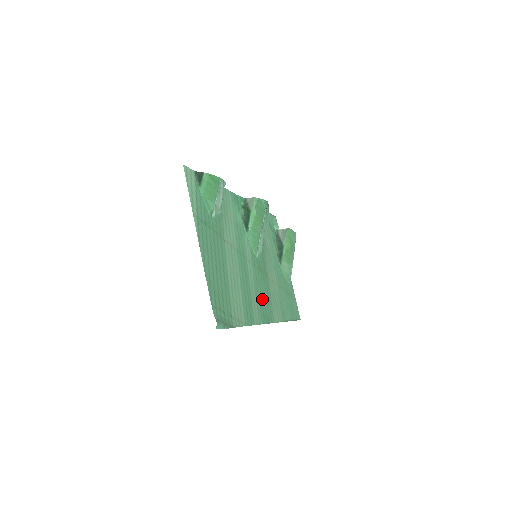
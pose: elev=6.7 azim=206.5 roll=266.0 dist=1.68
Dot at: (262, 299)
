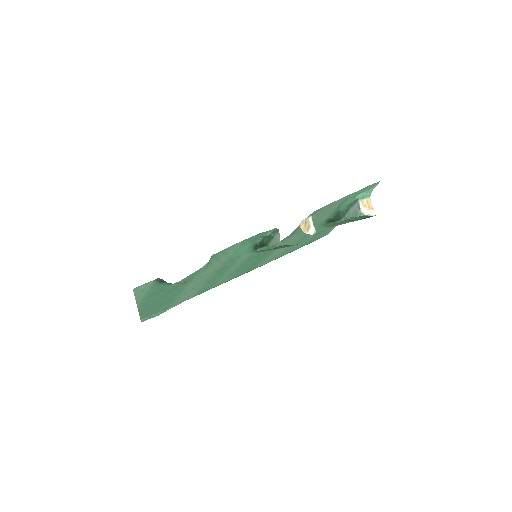
Dot at: (242, 270)
